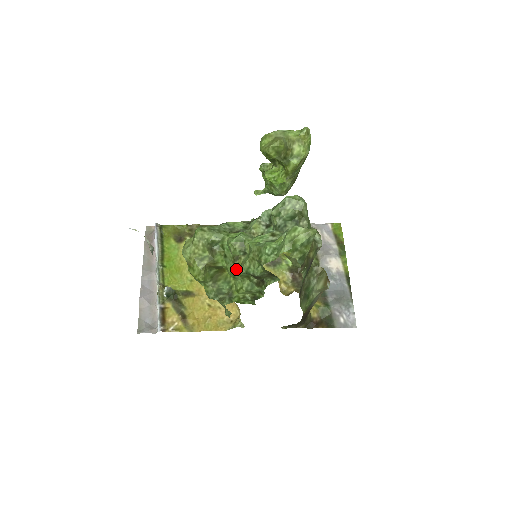
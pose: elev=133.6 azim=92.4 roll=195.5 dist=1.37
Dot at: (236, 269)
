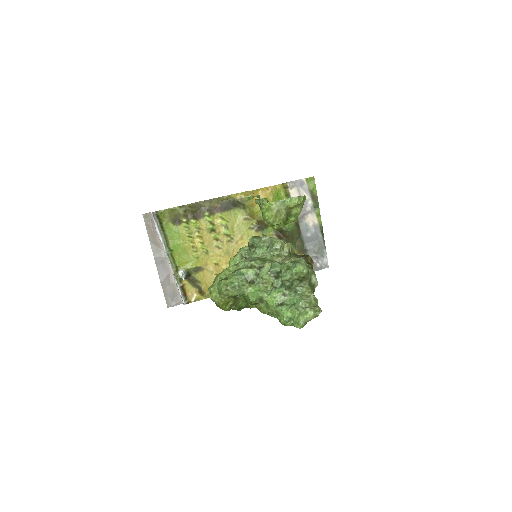
Dot at: (255, 305)
